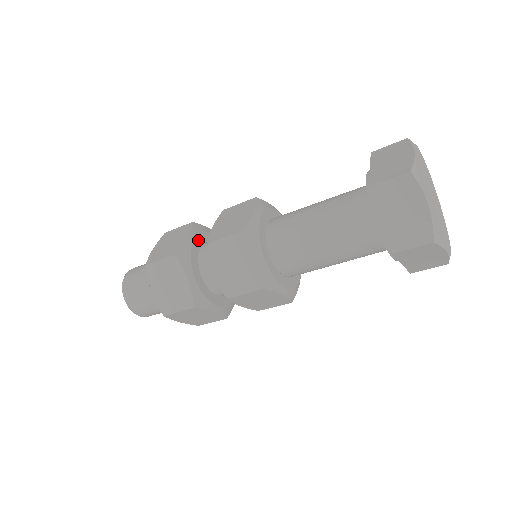
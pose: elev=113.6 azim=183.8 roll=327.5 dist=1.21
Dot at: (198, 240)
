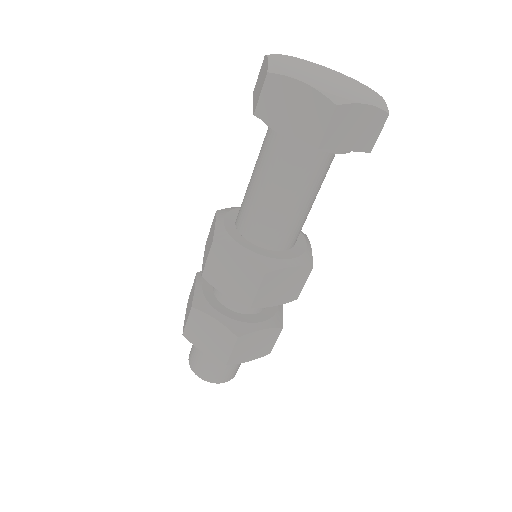
Dot at: occluded
